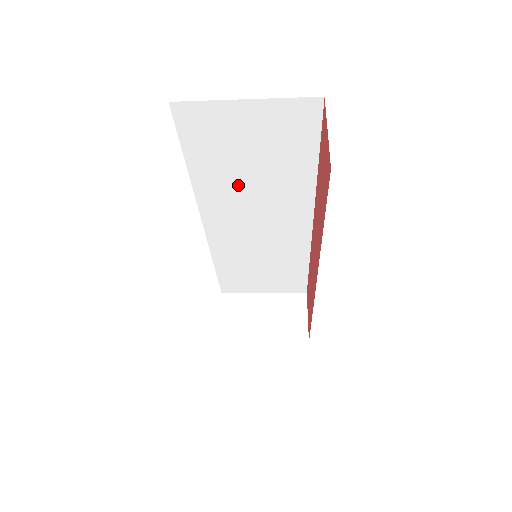
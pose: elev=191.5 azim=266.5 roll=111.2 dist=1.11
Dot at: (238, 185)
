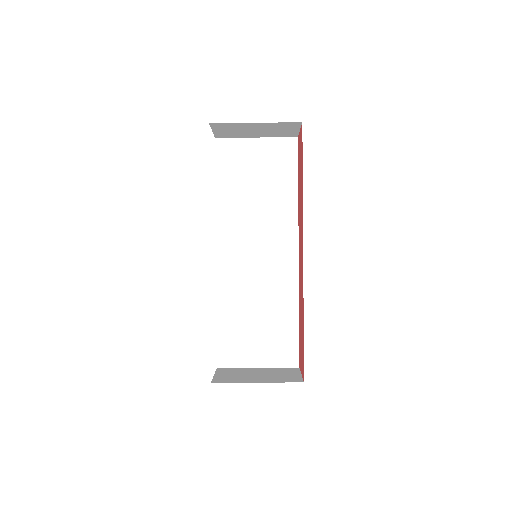
Dot at: (246, 207)
